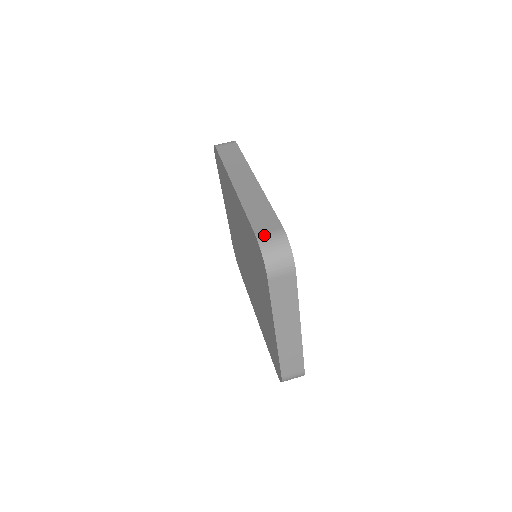
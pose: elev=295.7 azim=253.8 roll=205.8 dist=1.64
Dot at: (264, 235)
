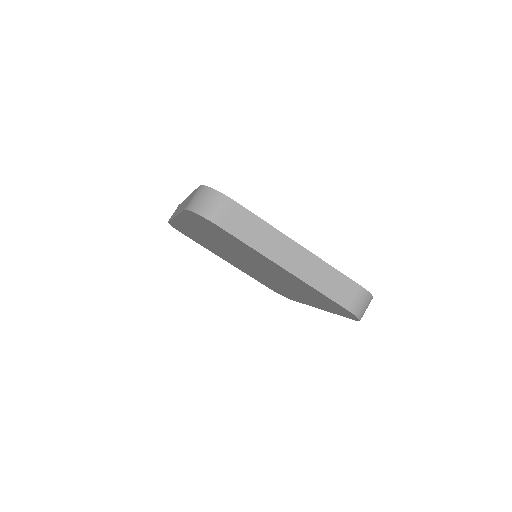
Dot at: (189, 203)
